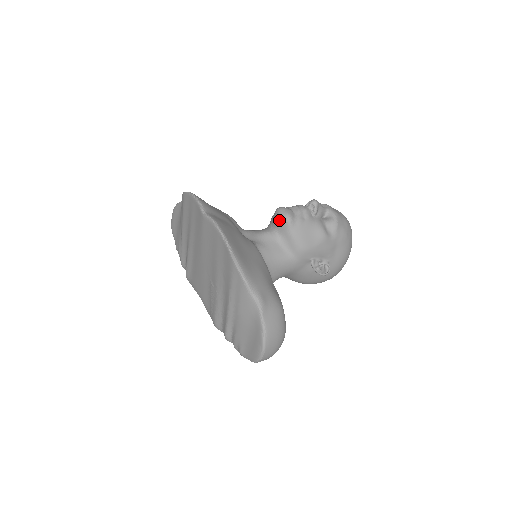
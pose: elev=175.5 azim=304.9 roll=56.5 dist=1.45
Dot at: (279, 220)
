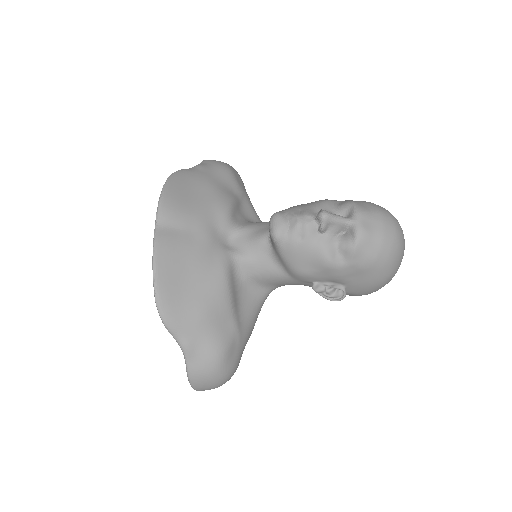
Dot at: occluded
